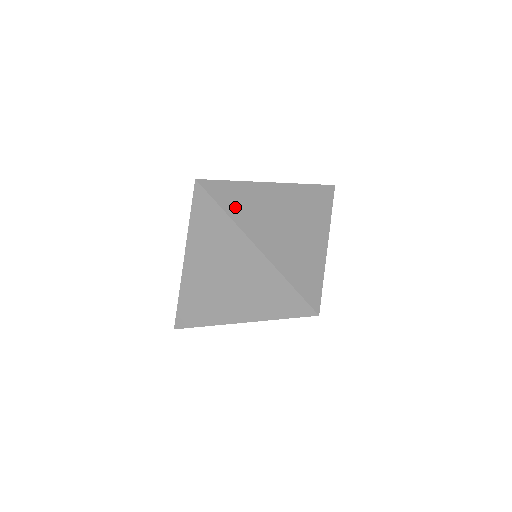
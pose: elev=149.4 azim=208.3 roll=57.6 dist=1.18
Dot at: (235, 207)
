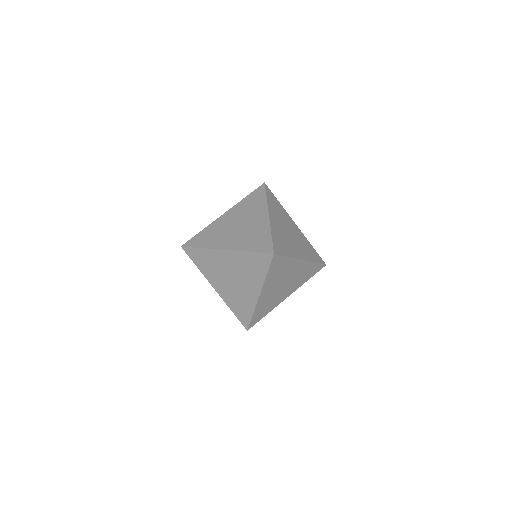
Dot at: (272, 203)
